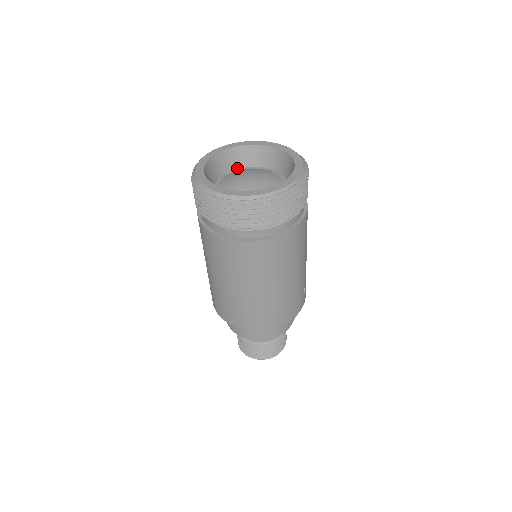
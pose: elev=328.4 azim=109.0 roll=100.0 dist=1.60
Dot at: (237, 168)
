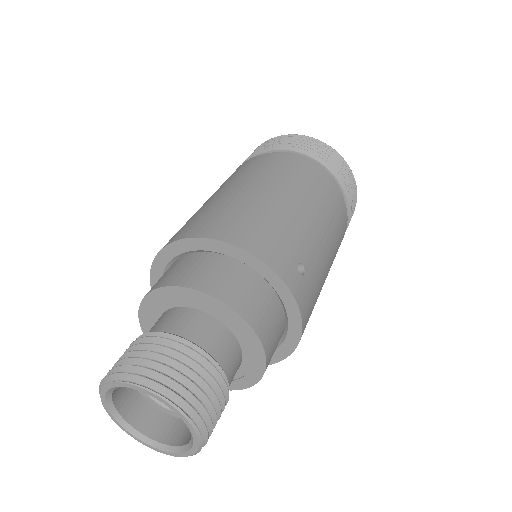
Dot at: occluded
